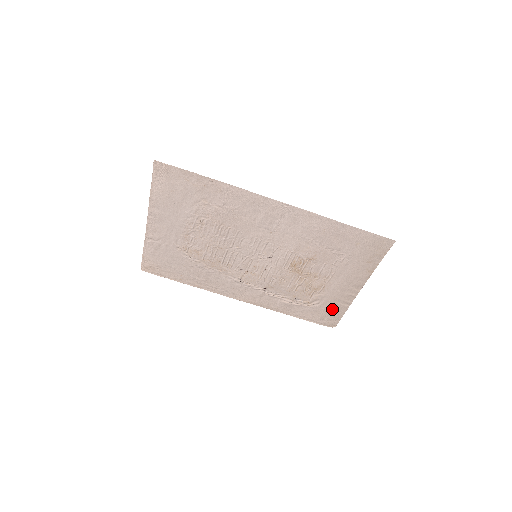
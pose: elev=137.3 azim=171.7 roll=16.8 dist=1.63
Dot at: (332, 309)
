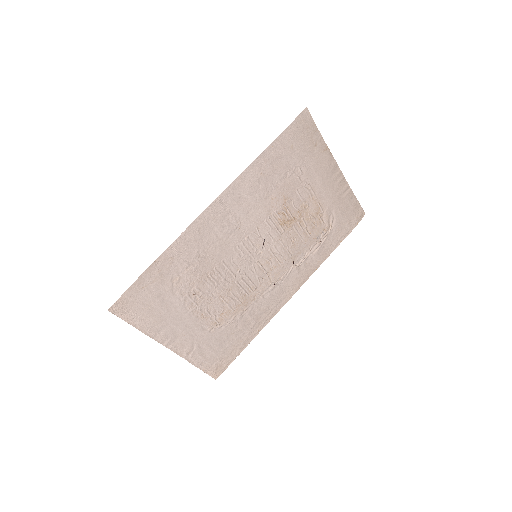
Dot at: (345, 207)
